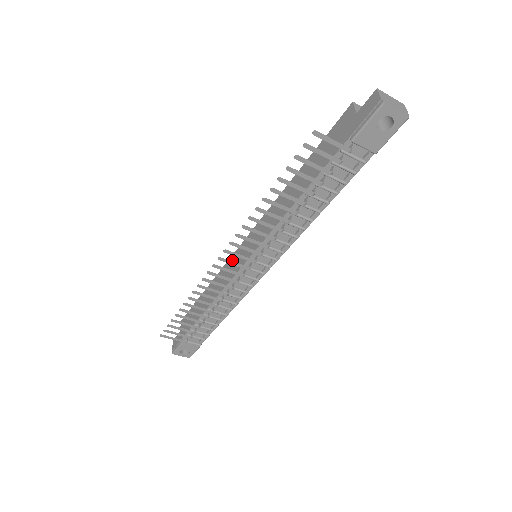
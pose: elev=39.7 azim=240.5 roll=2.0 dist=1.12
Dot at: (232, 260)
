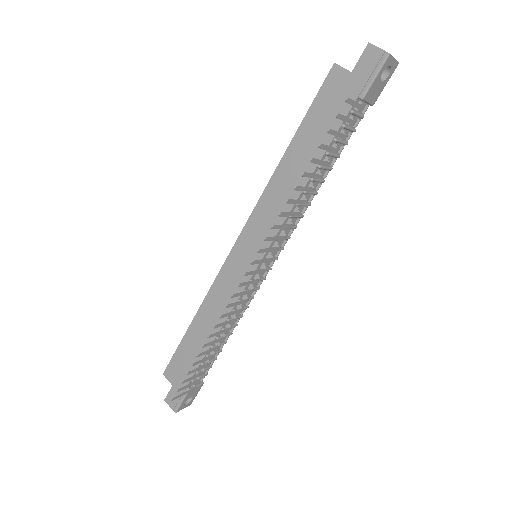
Dot at: (225, 274)
